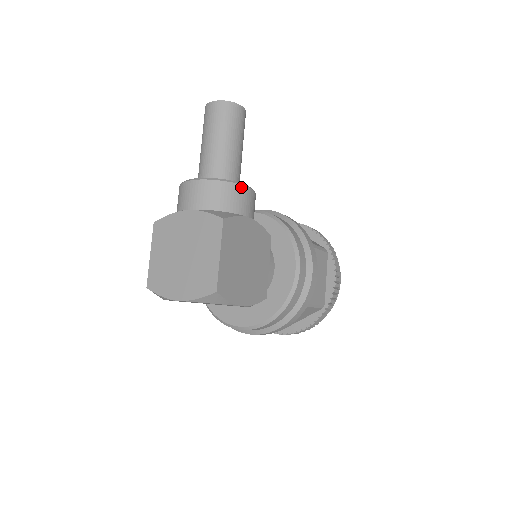
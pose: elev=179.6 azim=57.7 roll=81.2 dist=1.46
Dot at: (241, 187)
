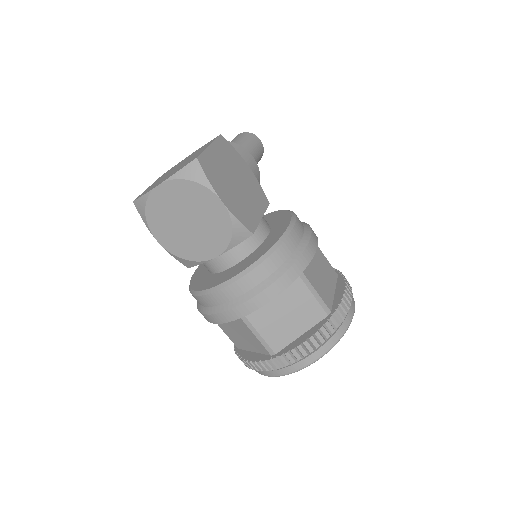
Dot at: (245, 150)
